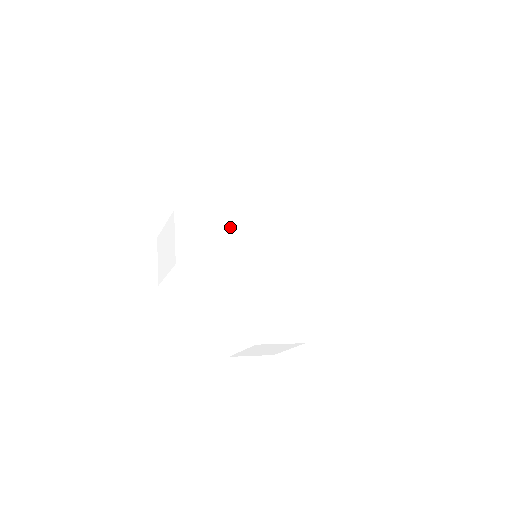
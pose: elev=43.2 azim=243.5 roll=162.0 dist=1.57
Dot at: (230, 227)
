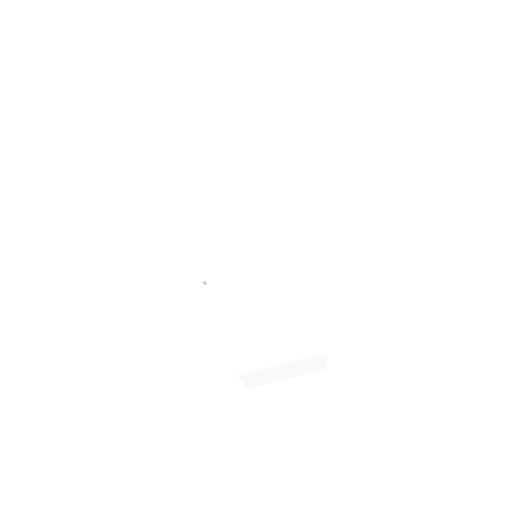
Dot at: occluded
